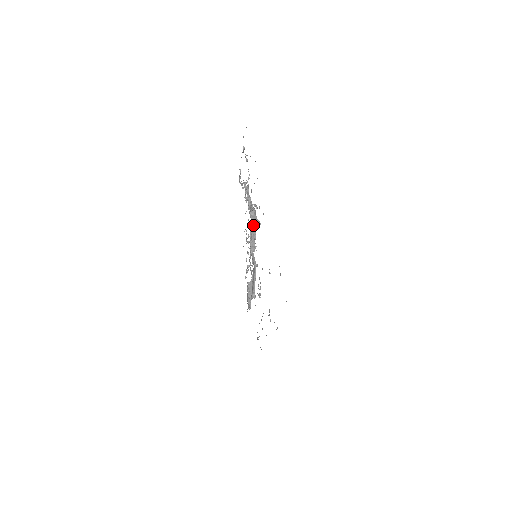
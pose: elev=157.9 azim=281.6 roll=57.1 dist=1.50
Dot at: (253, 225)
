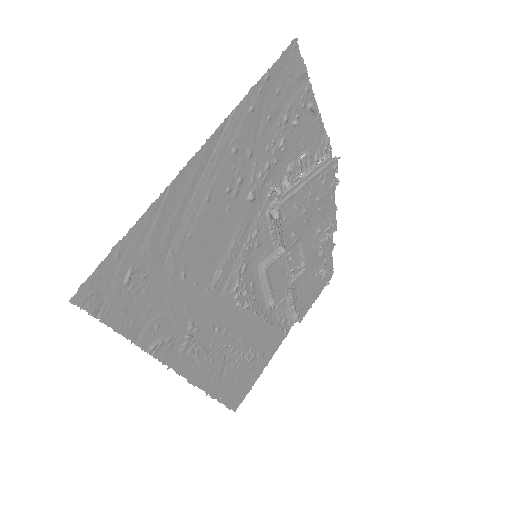
Dot at: (270, 215)
